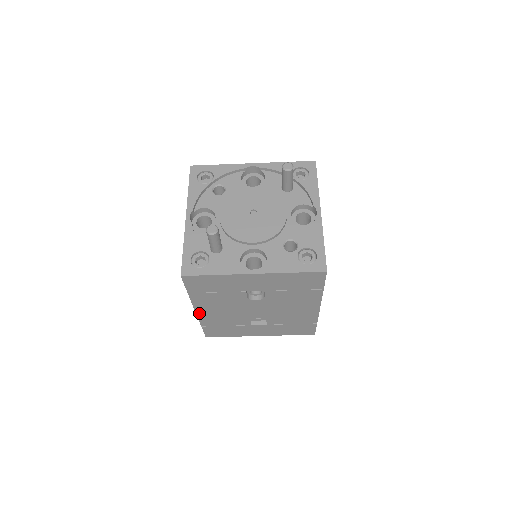
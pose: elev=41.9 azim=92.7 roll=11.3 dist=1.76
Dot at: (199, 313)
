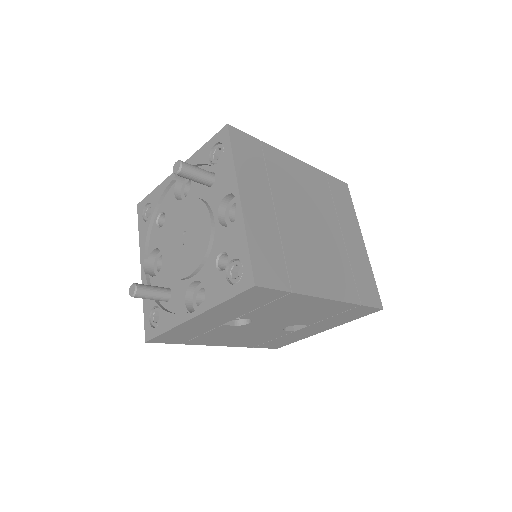
Dot at: (227, 345)
